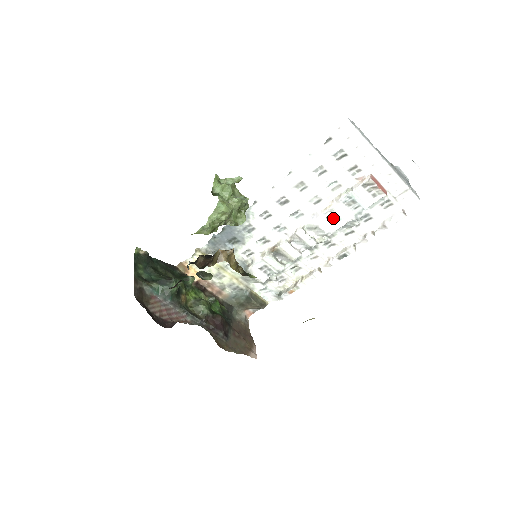
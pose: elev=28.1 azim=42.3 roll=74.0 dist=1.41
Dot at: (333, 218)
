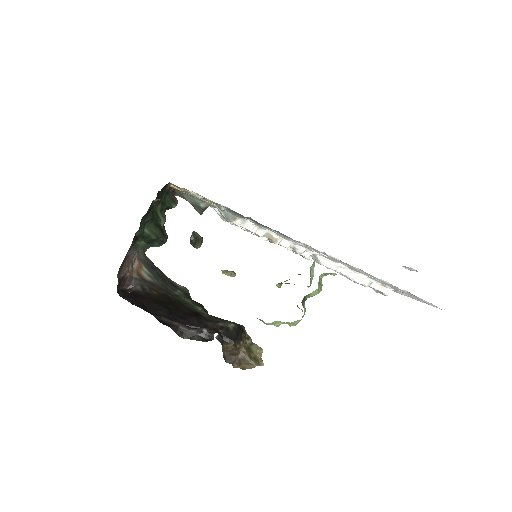
Dot at: occluded
